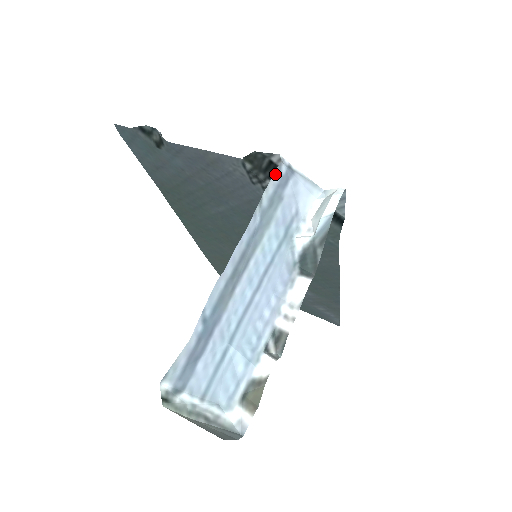
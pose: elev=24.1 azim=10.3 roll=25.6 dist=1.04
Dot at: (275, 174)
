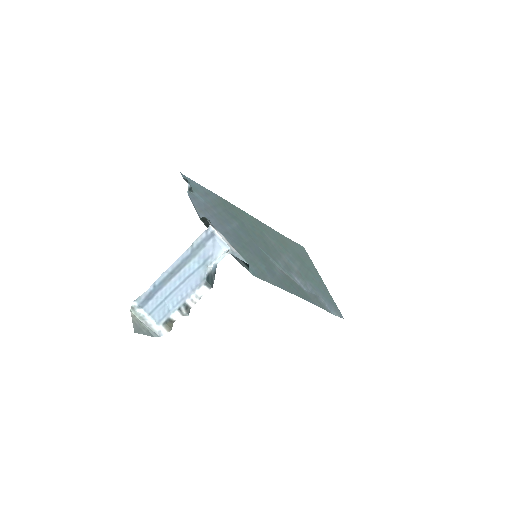
Dot at: (203, 233)
